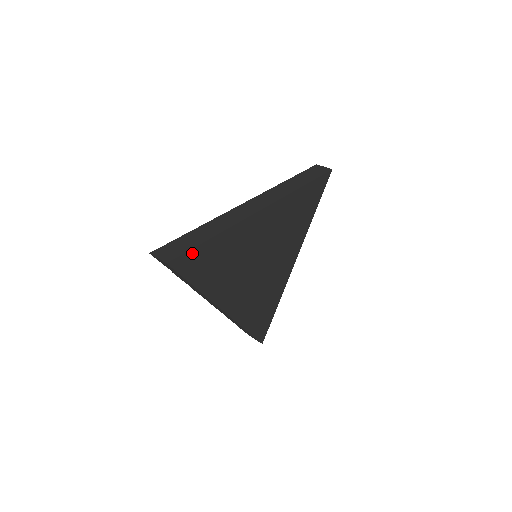
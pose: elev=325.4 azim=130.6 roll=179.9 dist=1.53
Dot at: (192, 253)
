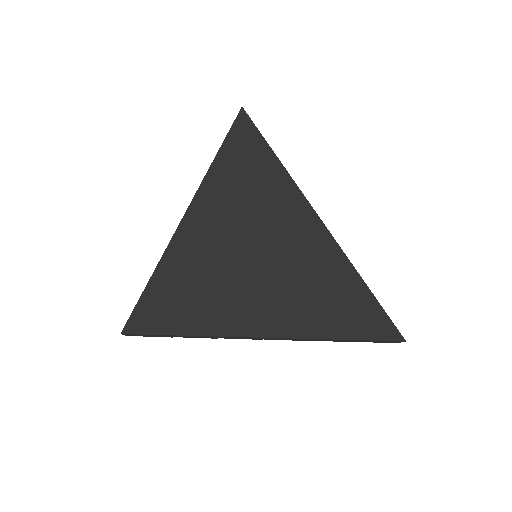
Dot at: (254, 132)
